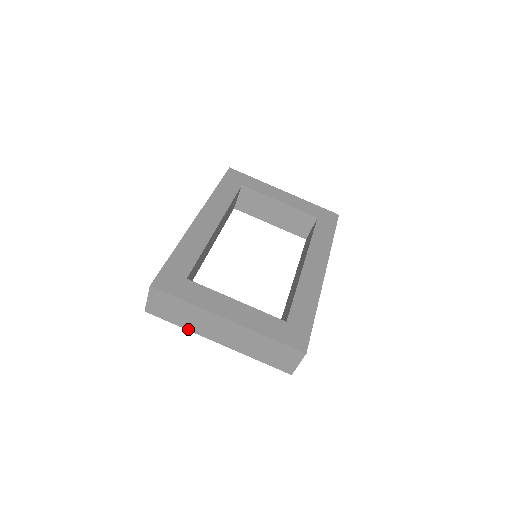
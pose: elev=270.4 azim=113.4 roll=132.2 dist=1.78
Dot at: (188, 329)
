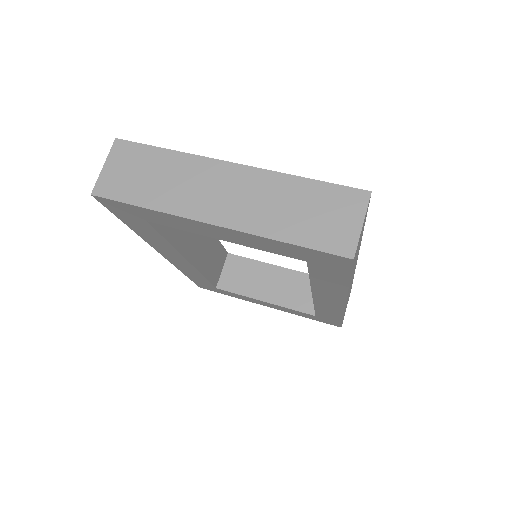
Dot at: (161, 209)
